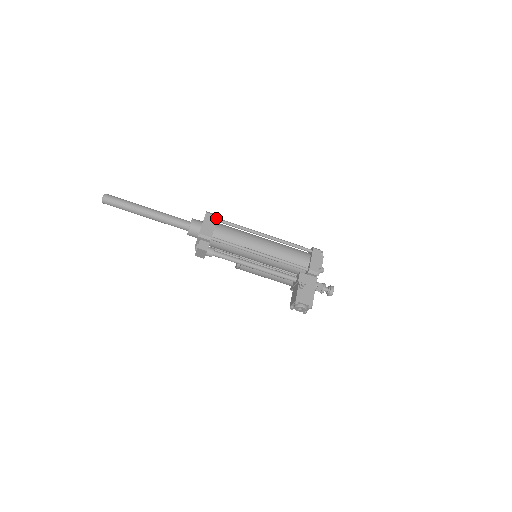
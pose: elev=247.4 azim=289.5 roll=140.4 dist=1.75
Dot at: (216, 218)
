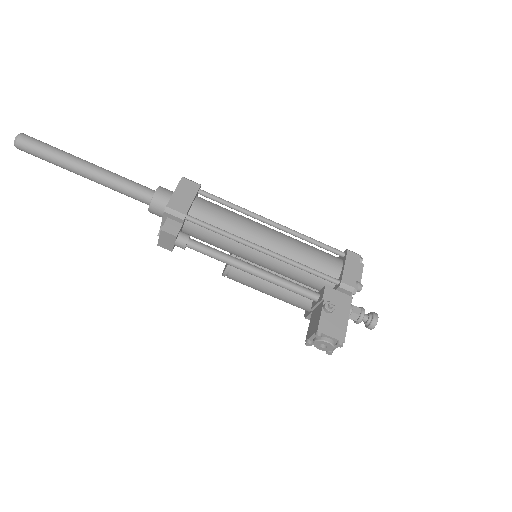
Dot at: (197, 187)
